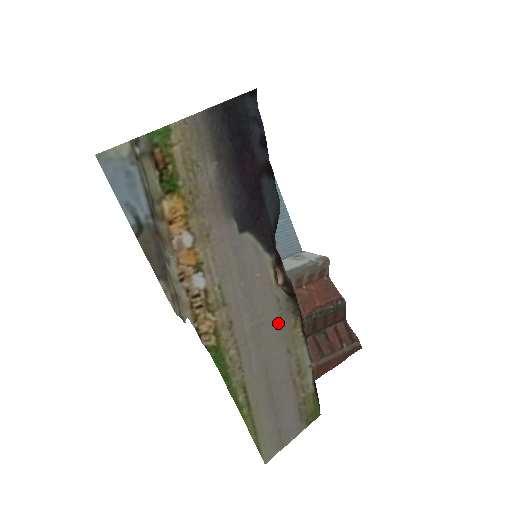
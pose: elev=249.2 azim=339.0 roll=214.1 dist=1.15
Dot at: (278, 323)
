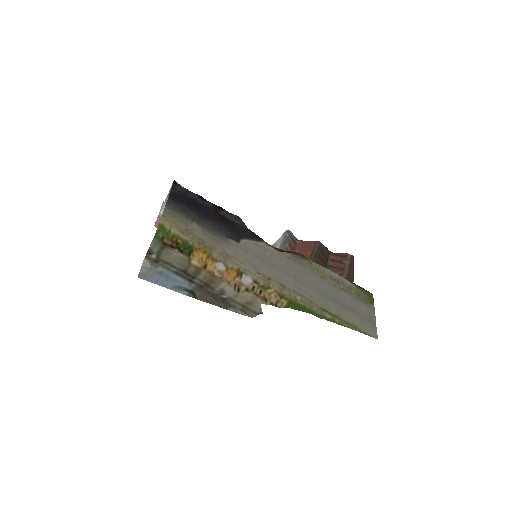
Dot at: (302, 268)
